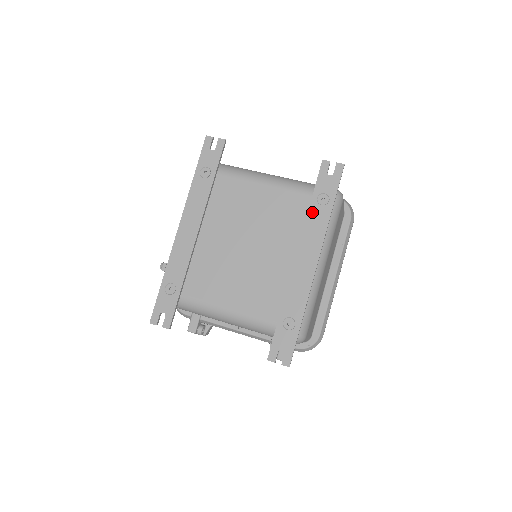
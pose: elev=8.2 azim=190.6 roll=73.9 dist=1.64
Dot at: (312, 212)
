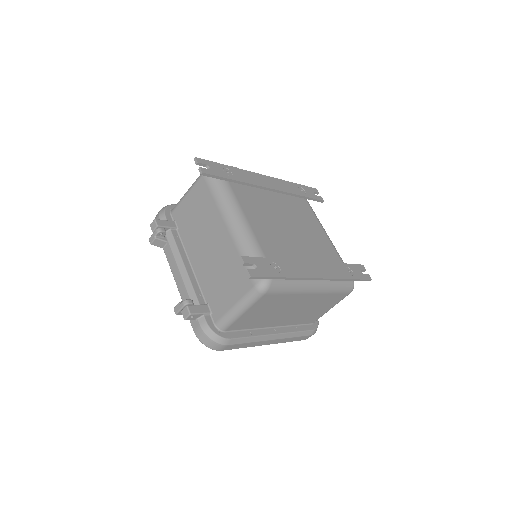
Dot at: (339, 266)
